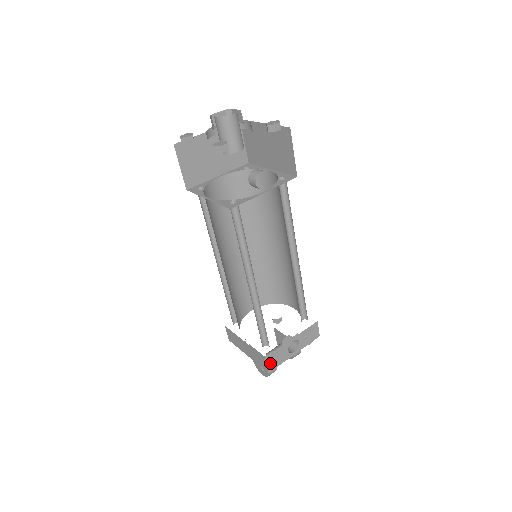
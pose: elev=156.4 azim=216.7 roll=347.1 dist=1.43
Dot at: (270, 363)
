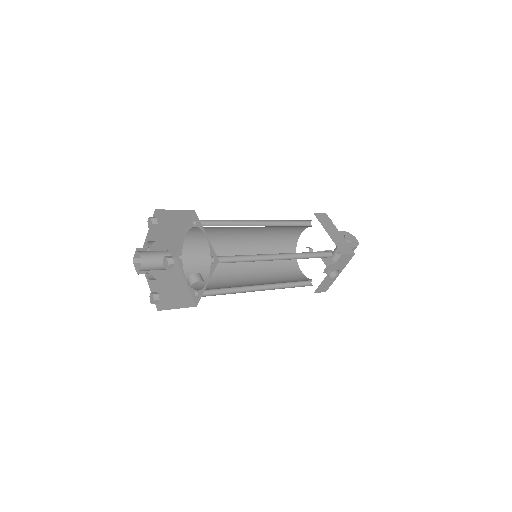
Dot at: (321, 290)
